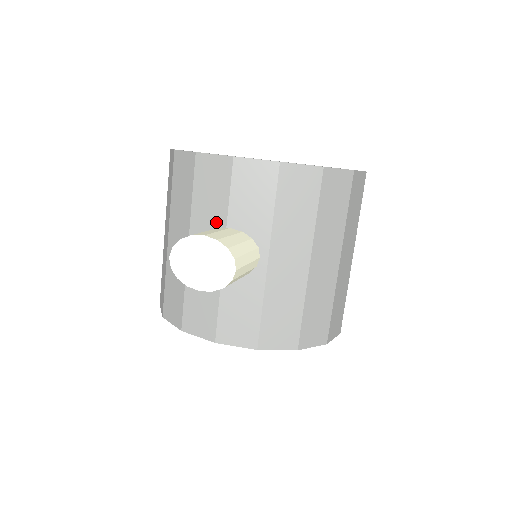
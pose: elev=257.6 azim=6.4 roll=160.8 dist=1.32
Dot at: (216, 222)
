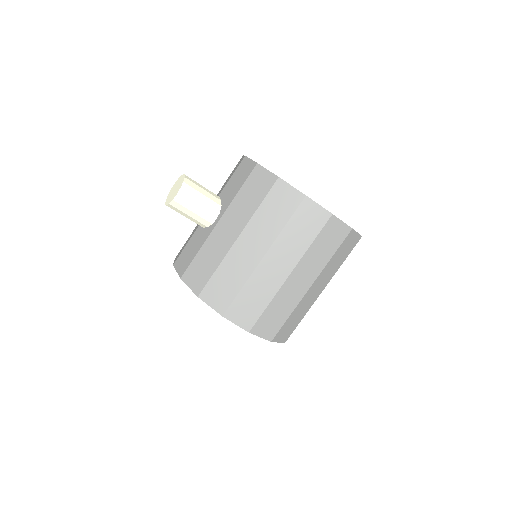
Dot at: (219, 193)
